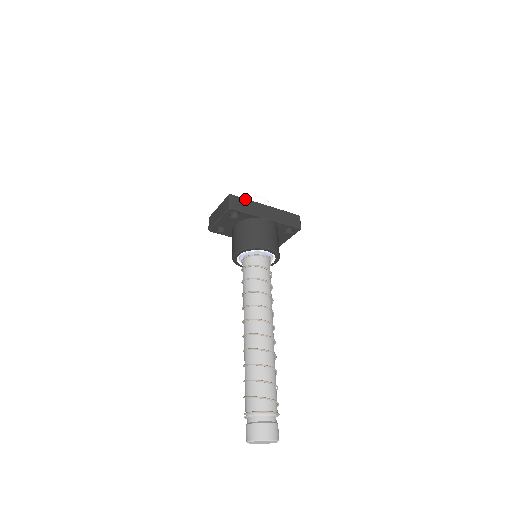
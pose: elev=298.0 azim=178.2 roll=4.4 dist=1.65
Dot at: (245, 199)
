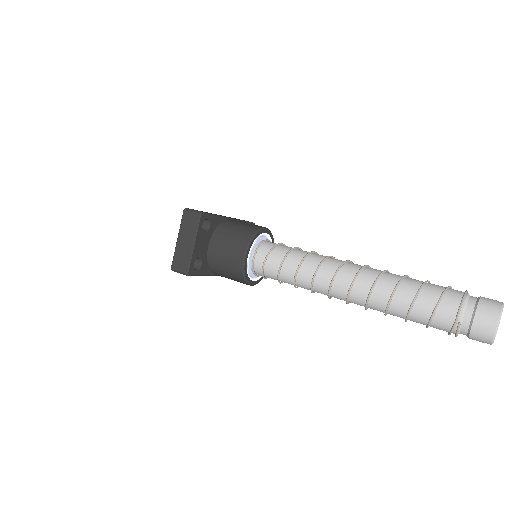
Dot at: occluded
